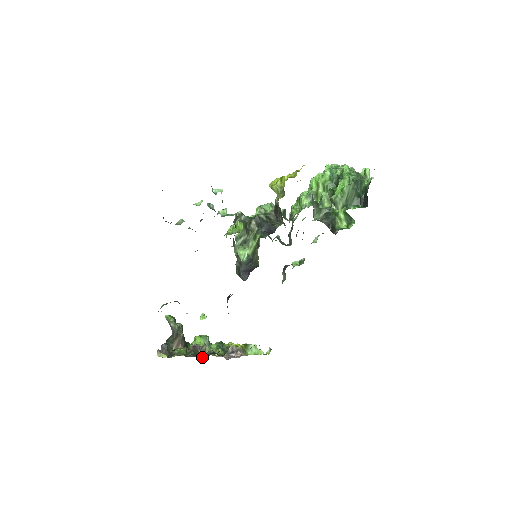
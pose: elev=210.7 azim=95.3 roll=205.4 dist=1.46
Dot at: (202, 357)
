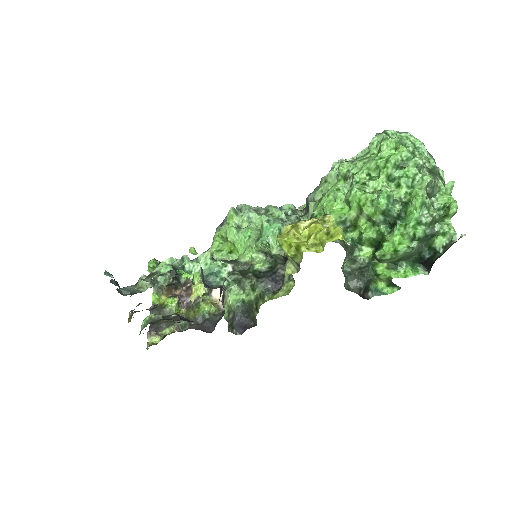
Dot at: (196, 321)
